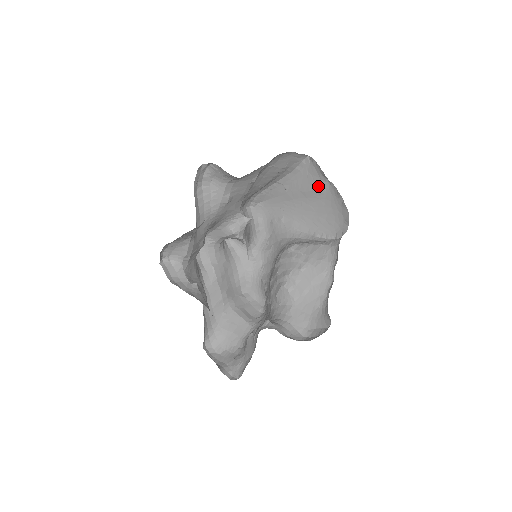
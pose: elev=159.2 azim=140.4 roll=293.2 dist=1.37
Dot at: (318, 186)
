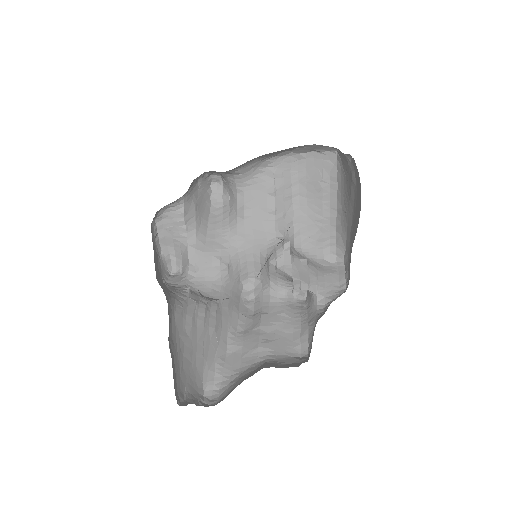
Dot at: (351, 175)
